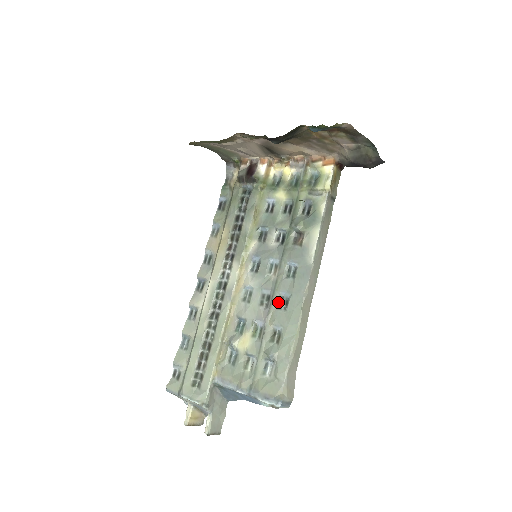
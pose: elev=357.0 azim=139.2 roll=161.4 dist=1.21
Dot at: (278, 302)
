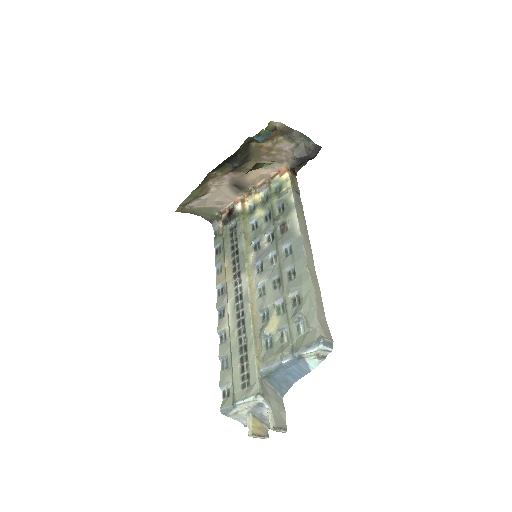
Dot at: (287, 277)
